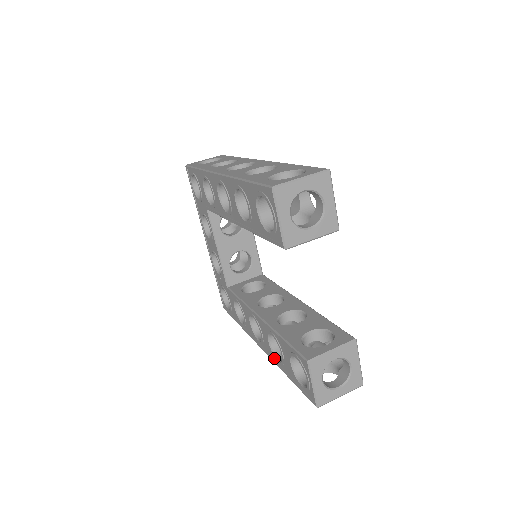
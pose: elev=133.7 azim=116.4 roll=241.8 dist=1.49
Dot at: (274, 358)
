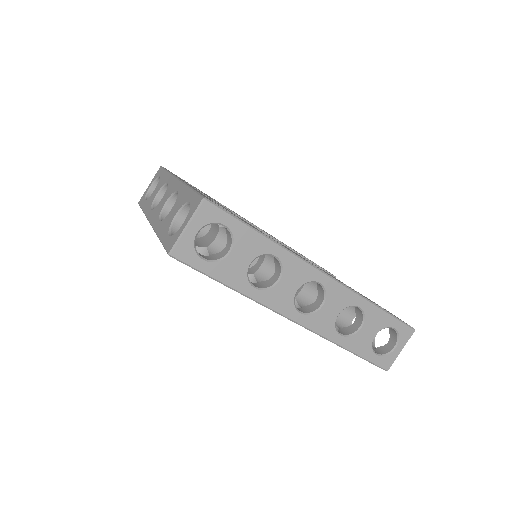
Dot at: occluded
